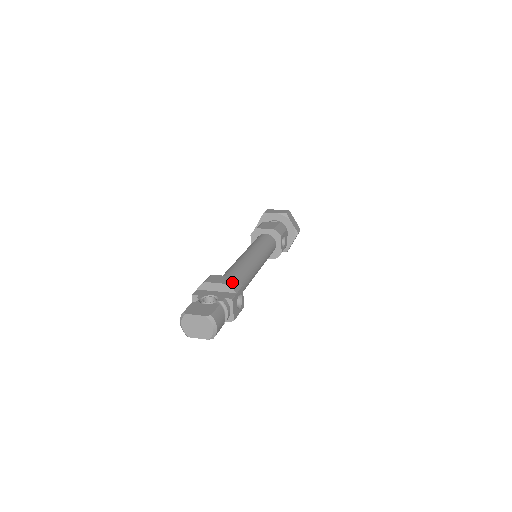
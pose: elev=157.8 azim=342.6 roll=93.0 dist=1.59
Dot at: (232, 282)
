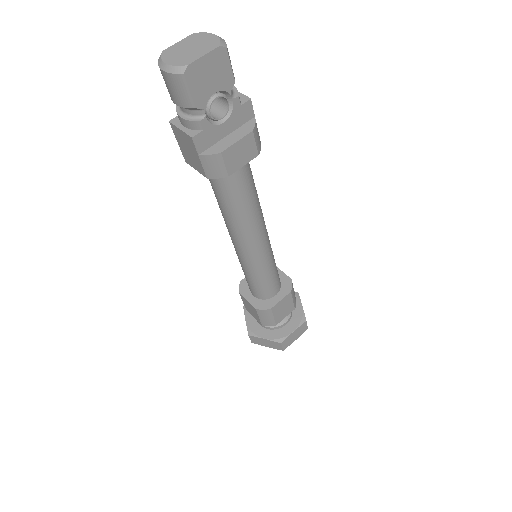
Dot at: occluded
